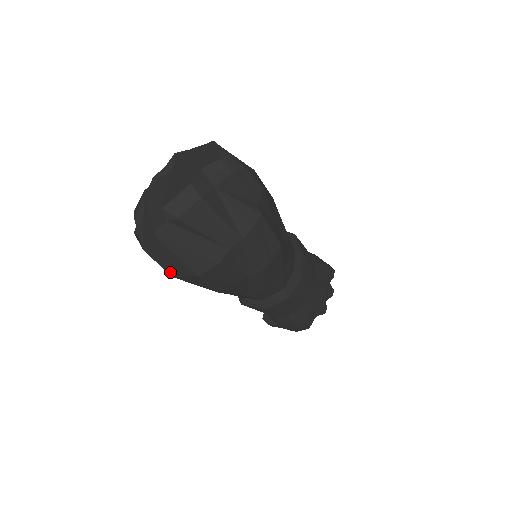
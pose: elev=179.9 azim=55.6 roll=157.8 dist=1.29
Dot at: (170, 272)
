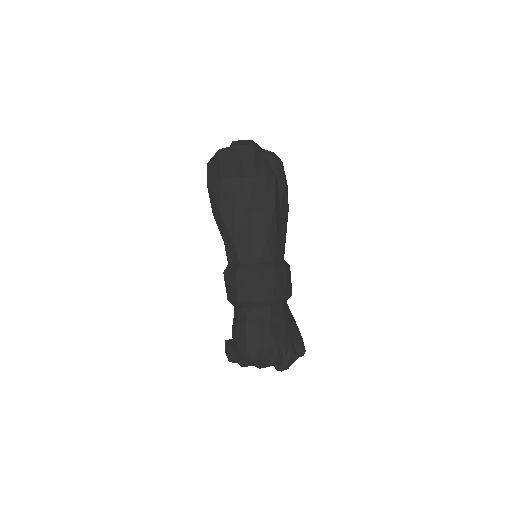
Dot at: (209, 180)
